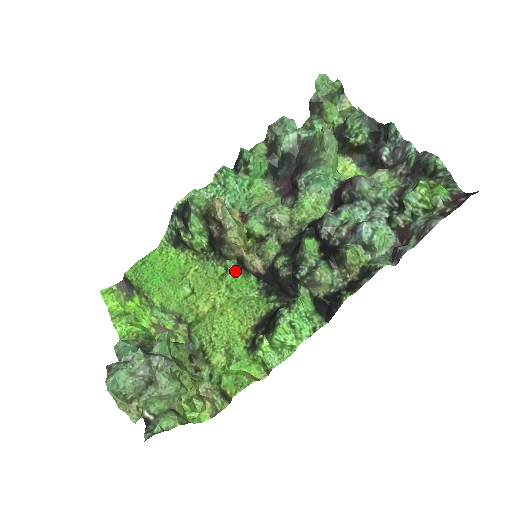
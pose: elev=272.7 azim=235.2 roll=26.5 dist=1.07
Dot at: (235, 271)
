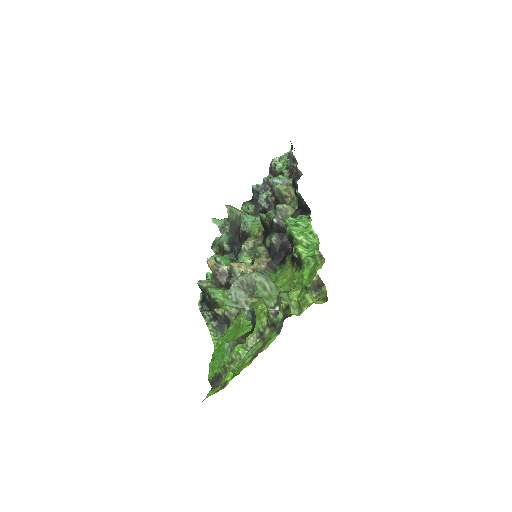
Dot at: occluded
